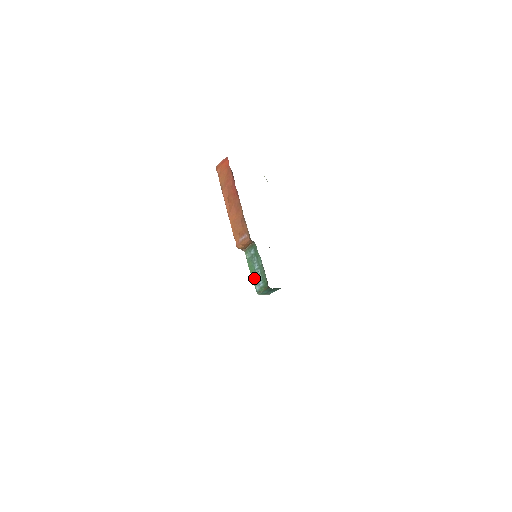
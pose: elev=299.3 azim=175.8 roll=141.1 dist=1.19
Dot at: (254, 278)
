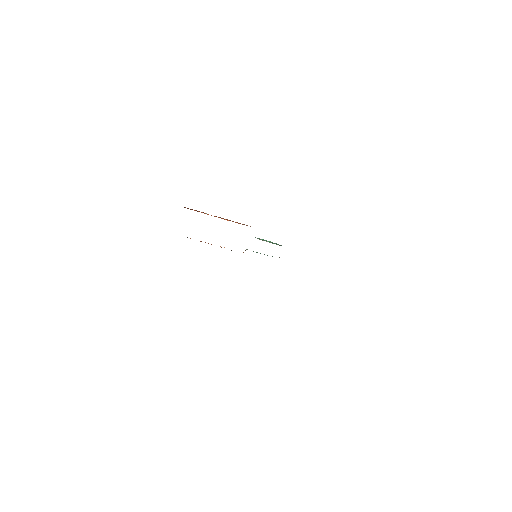
Dot at: occluded
